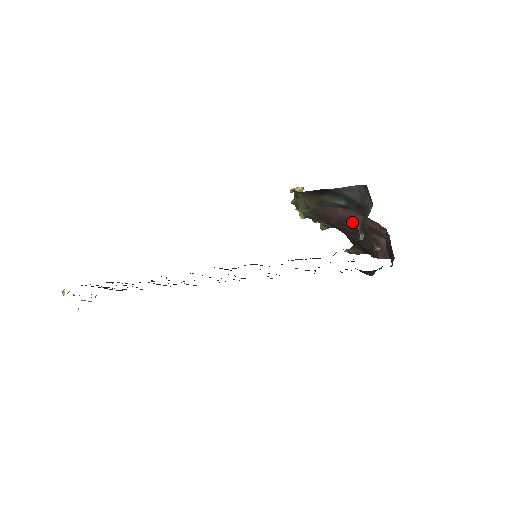
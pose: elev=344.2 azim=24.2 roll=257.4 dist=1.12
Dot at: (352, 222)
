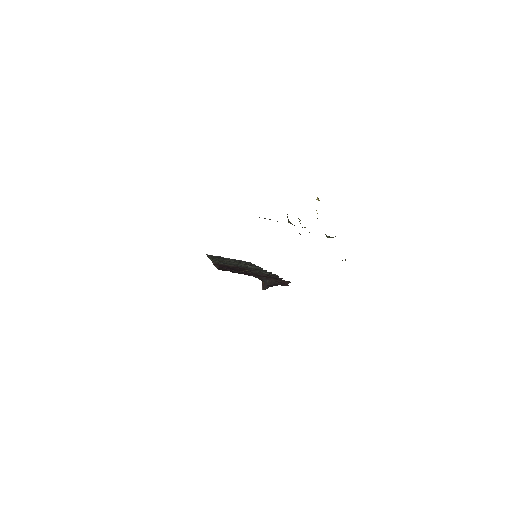
Dot at: occluded
